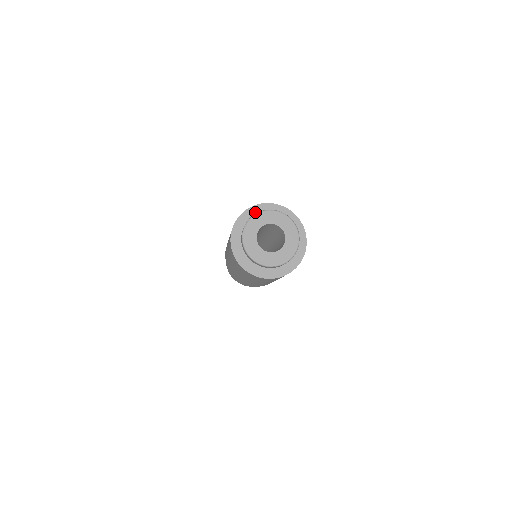
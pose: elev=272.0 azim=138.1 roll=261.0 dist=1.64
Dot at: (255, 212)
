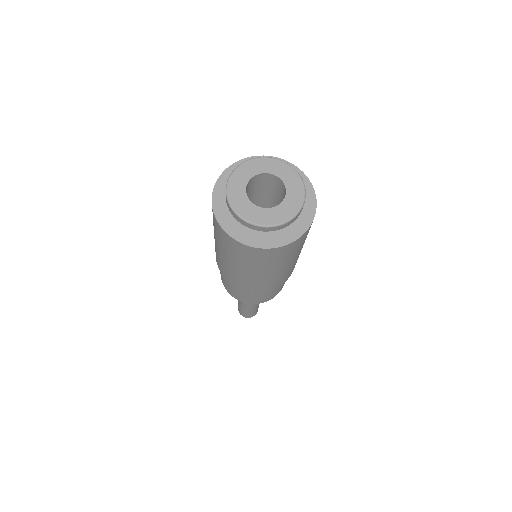
Dot at: occluded
